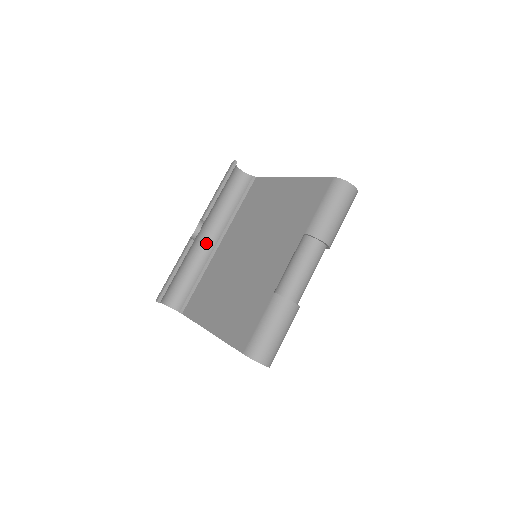
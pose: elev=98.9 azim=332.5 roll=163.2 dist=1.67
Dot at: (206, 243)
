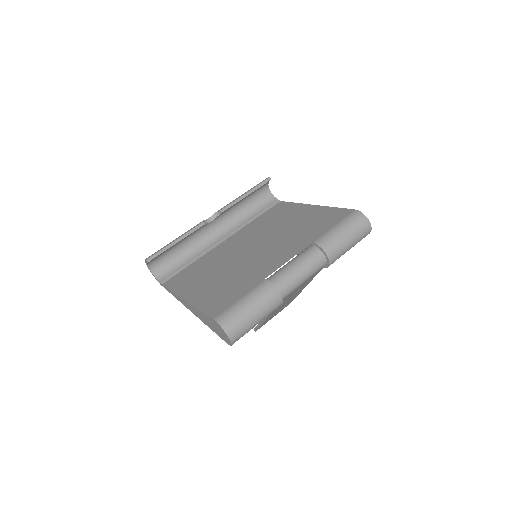
Dot at: (212, 235)
